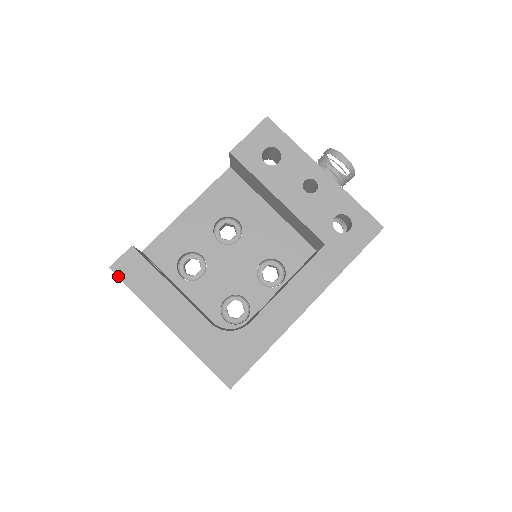
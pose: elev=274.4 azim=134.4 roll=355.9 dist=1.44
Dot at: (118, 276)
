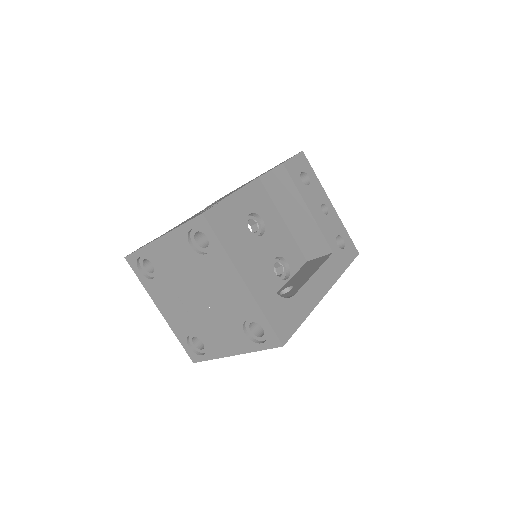
Dot at: (209, 223)
